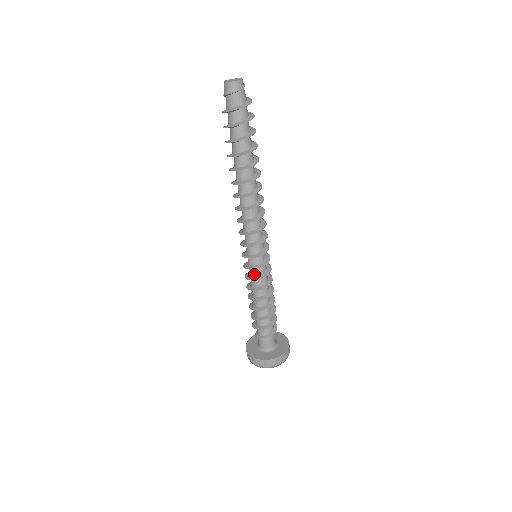
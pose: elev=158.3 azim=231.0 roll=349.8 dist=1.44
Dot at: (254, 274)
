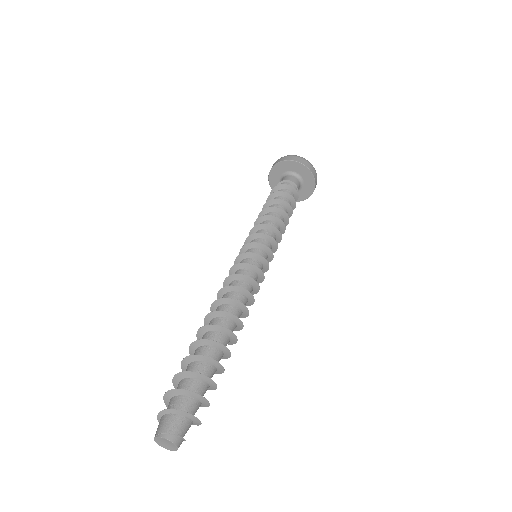
Dot at: occluded
